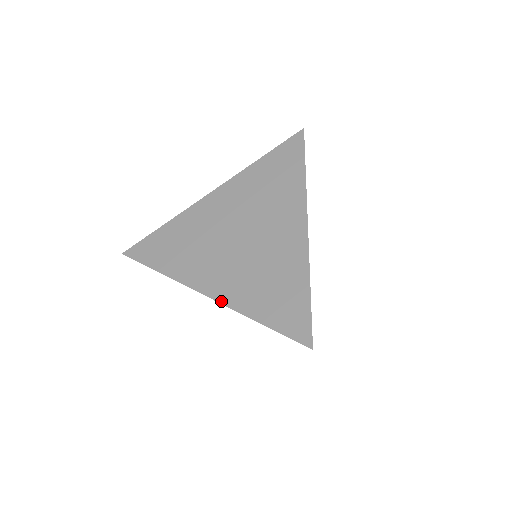
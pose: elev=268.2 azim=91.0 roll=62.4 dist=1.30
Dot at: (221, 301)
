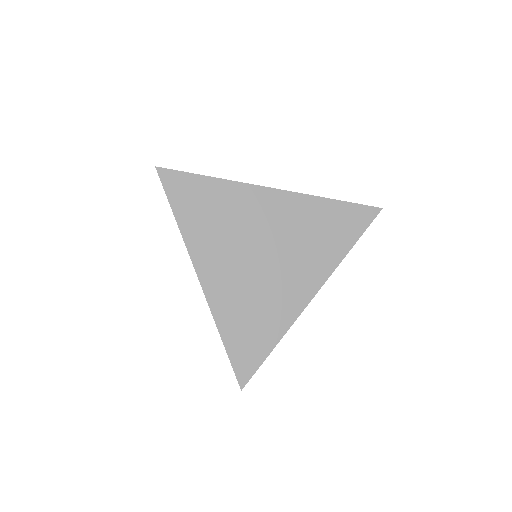
Dot at: (207, 296)
